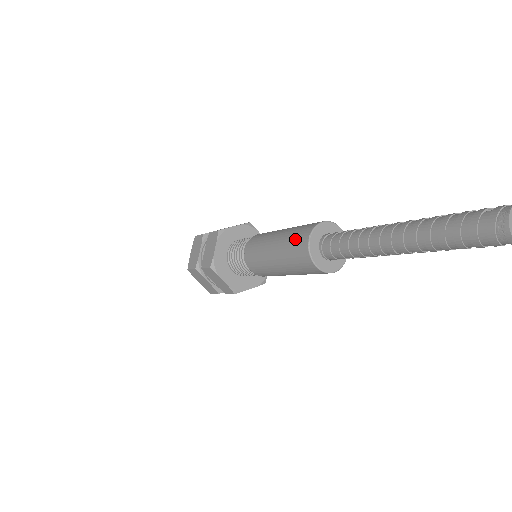
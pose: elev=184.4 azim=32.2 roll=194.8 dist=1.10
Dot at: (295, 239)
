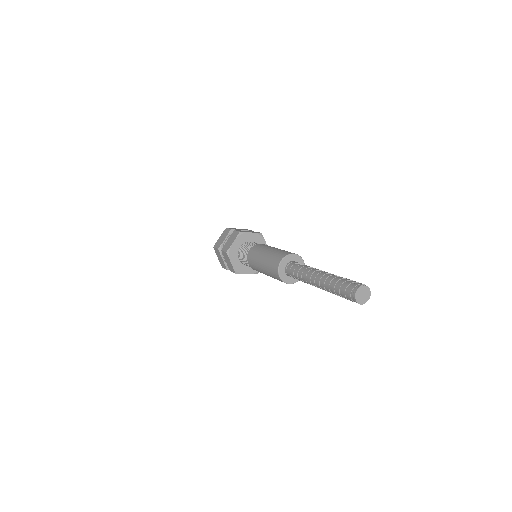
Dot at: (275, 257)
